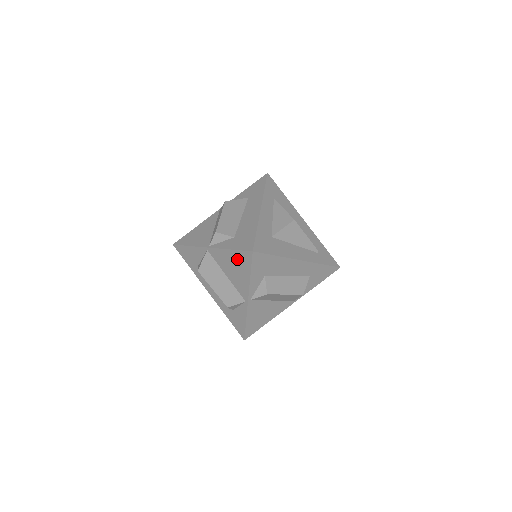
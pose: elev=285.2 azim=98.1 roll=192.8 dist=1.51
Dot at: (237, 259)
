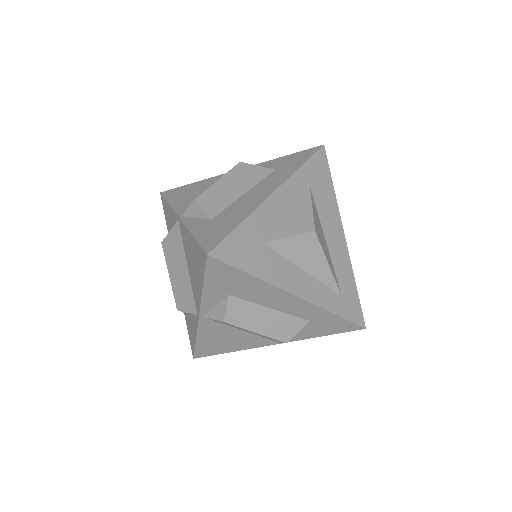
Dot at: (196, 253)
